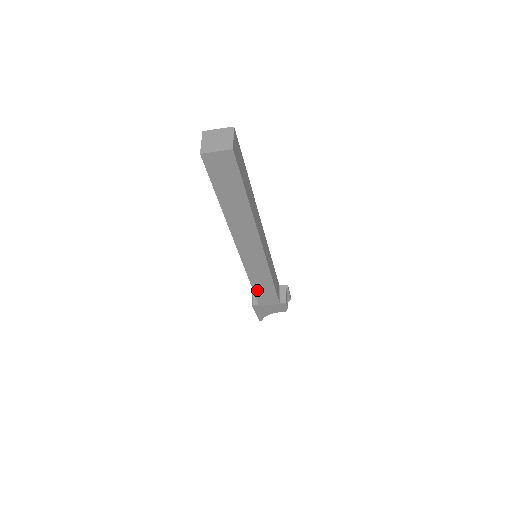
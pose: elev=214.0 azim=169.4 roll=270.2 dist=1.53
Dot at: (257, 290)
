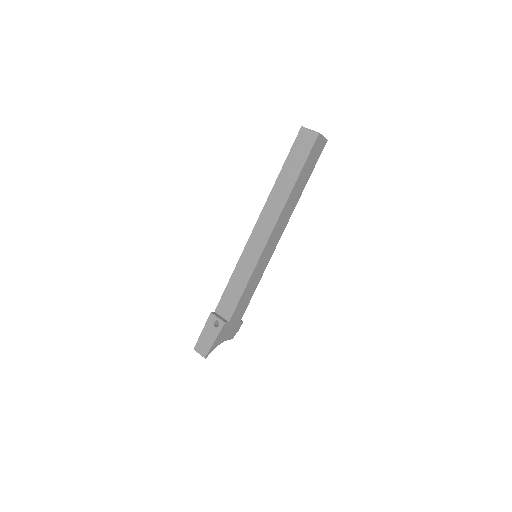
Dot at: (243, 297)
